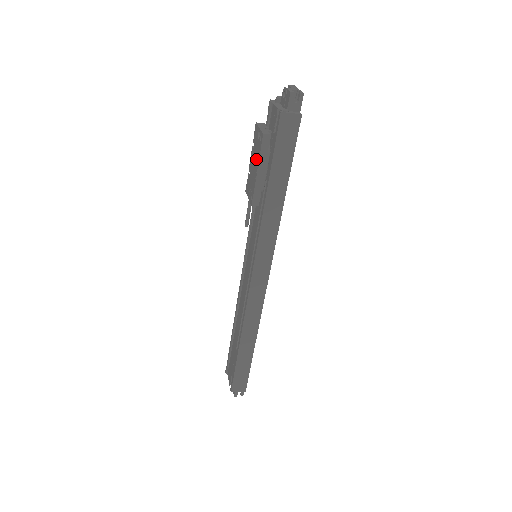
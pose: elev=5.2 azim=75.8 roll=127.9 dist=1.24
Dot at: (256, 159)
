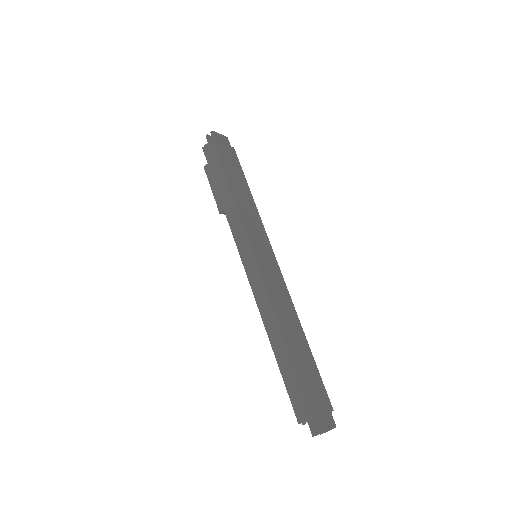
Dot at: occluded
